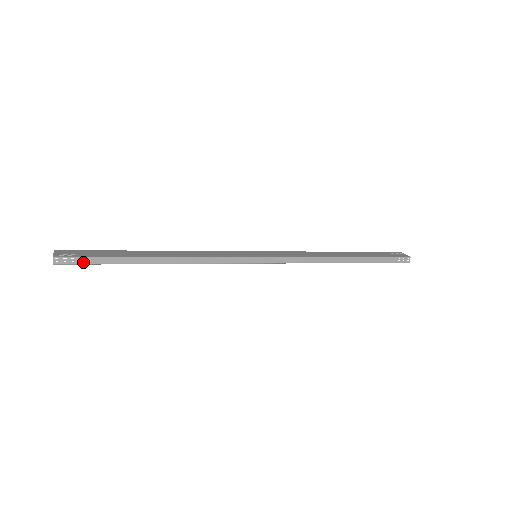
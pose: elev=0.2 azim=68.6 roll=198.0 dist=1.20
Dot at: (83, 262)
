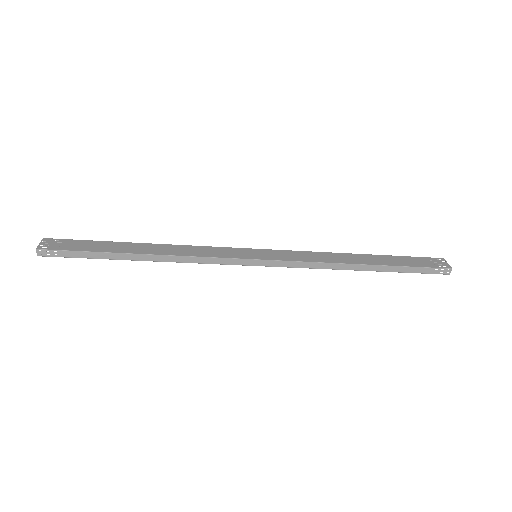
Dot at: (66, 255)
